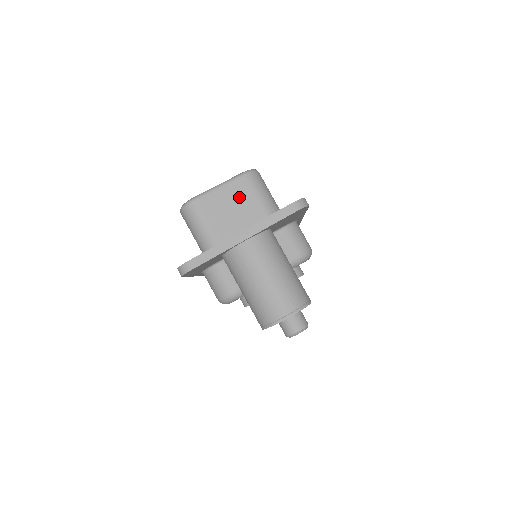
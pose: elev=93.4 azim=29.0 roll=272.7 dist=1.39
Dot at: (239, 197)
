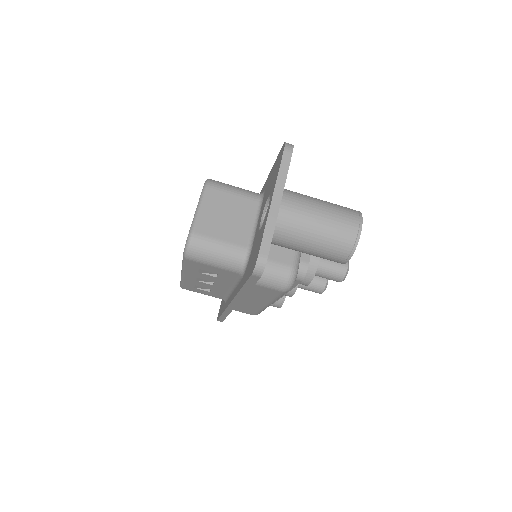
Dot at: (221, 204)
